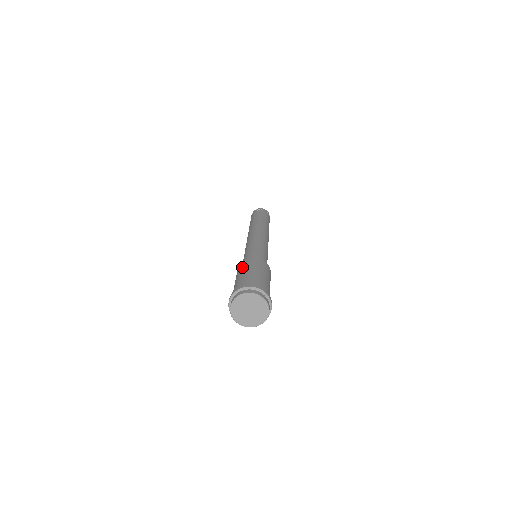
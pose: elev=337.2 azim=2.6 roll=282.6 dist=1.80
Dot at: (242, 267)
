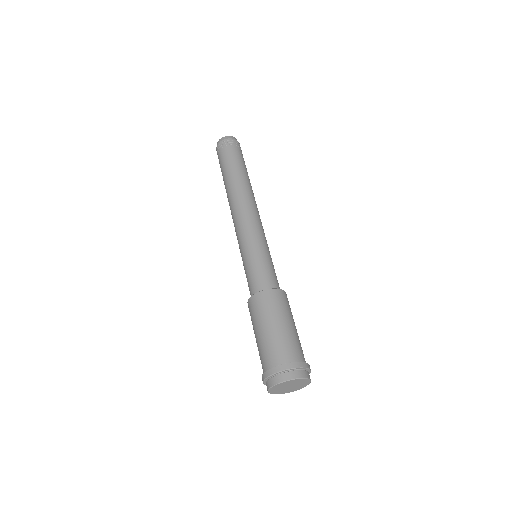
Dot at: (254, 315)
